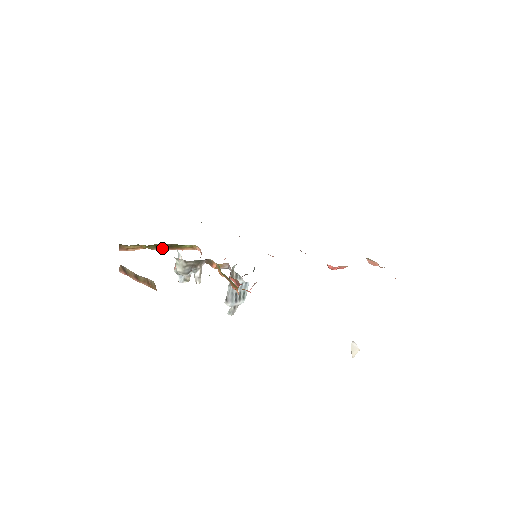
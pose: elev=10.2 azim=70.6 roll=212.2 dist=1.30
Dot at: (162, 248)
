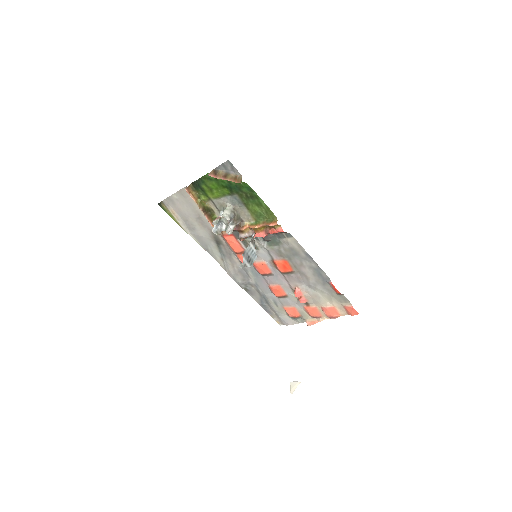
Dot at: (204, 212)
